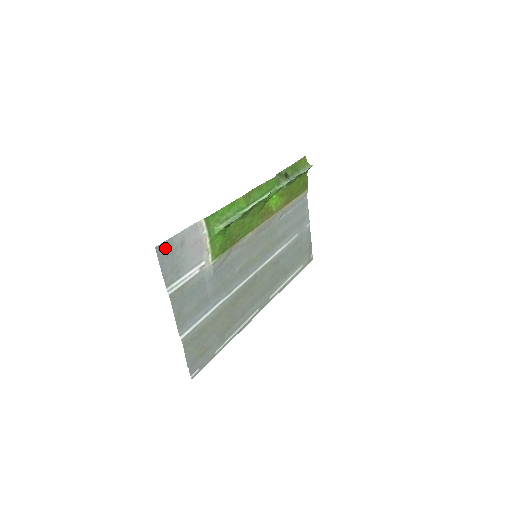
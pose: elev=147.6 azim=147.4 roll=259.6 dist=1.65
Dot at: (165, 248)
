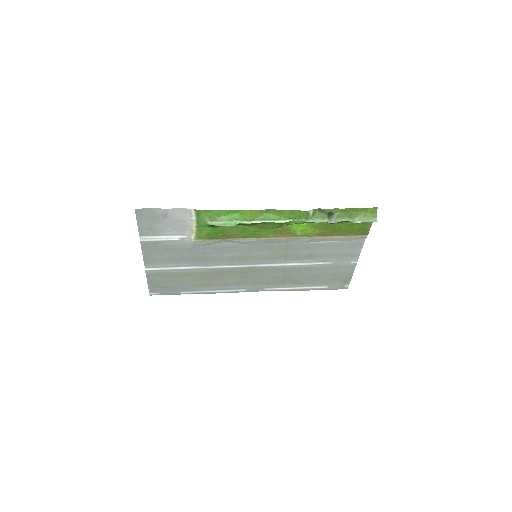
Dot at: (145, 212)
